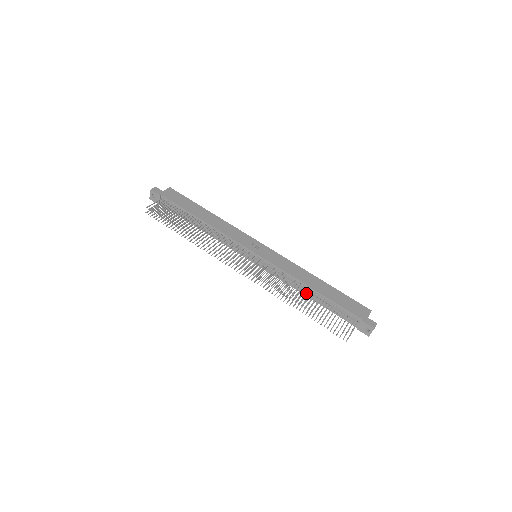
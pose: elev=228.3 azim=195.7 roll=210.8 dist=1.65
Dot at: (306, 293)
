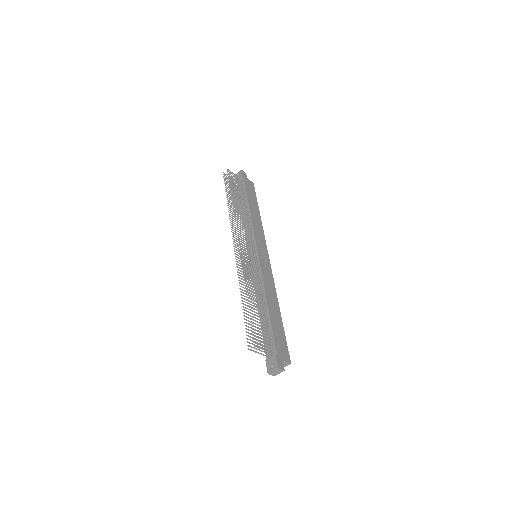
Dot at: (260, 300)
